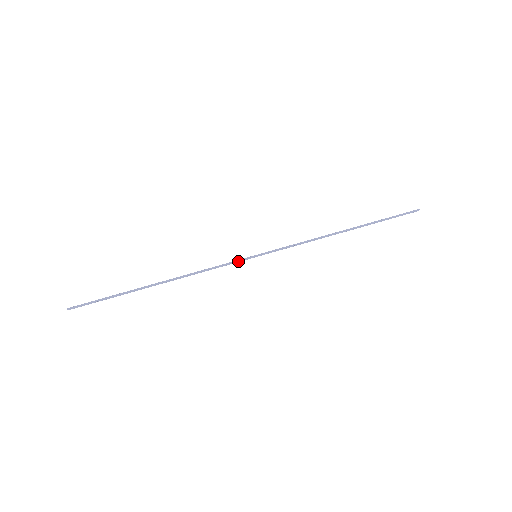
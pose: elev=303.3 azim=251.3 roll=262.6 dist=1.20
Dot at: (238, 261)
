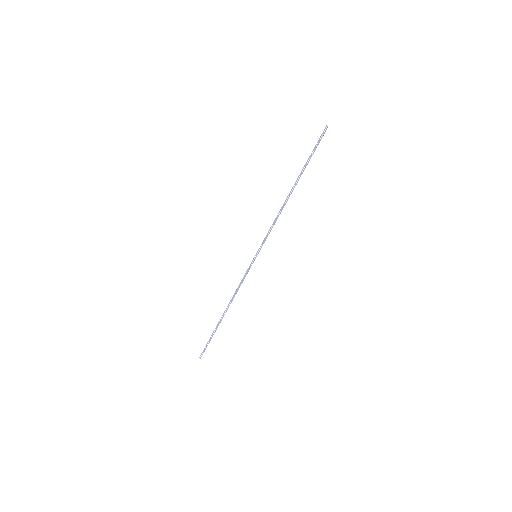
Dot at: (249, 267)
